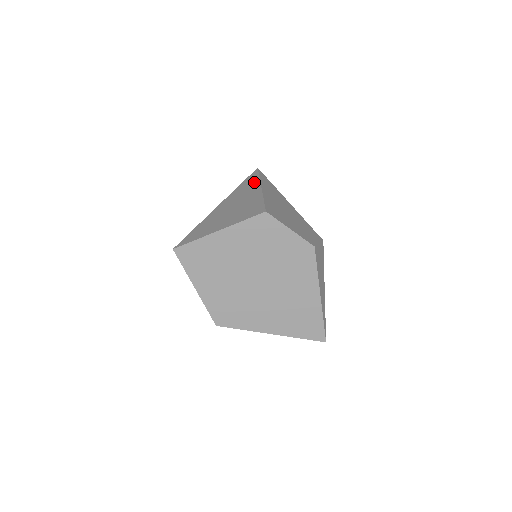
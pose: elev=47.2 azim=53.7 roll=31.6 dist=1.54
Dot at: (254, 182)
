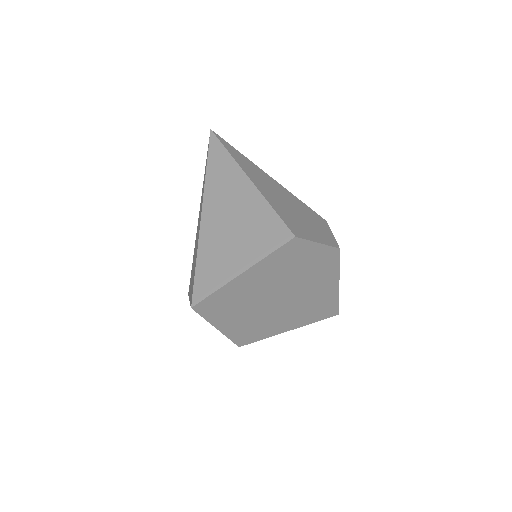
Dot at: (229, 165)
